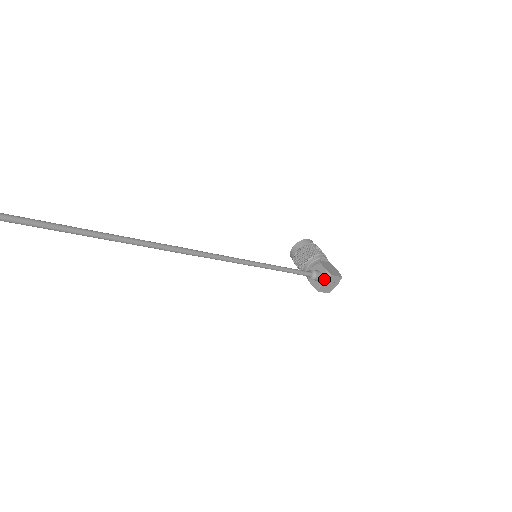
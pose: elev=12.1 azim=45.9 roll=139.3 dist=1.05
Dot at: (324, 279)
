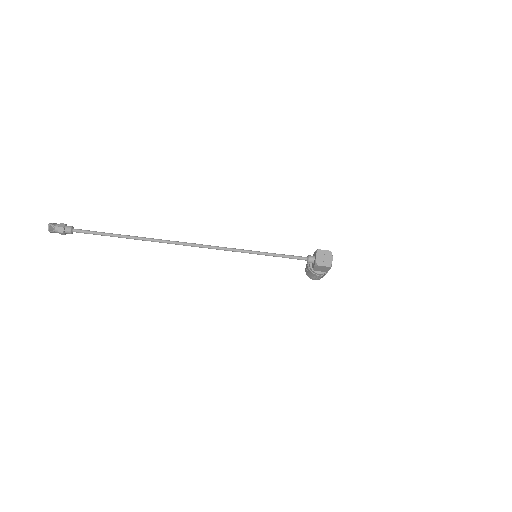
Dot at: (315, 255)
